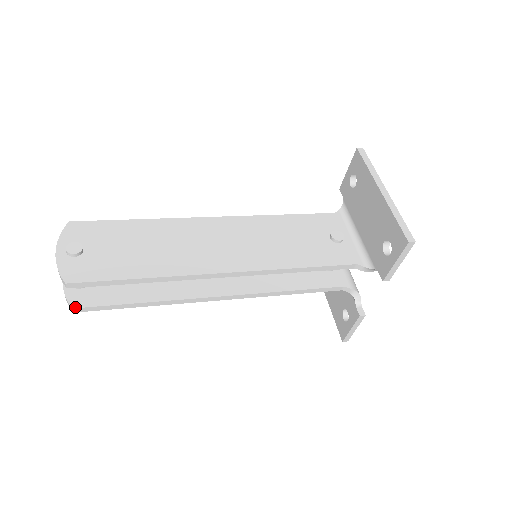
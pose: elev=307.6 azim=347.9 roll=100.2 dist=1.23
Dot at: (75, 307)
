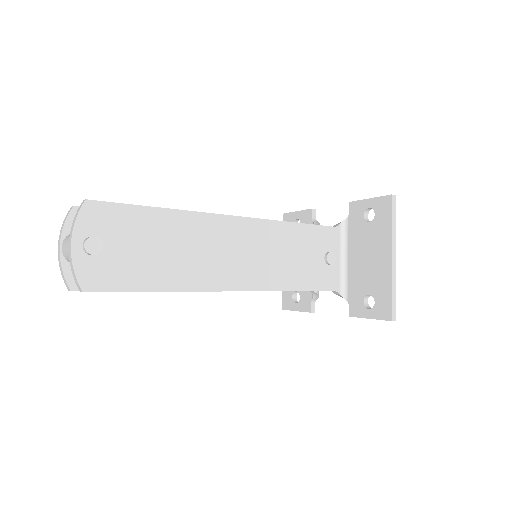
Dot at: (74, 289)
